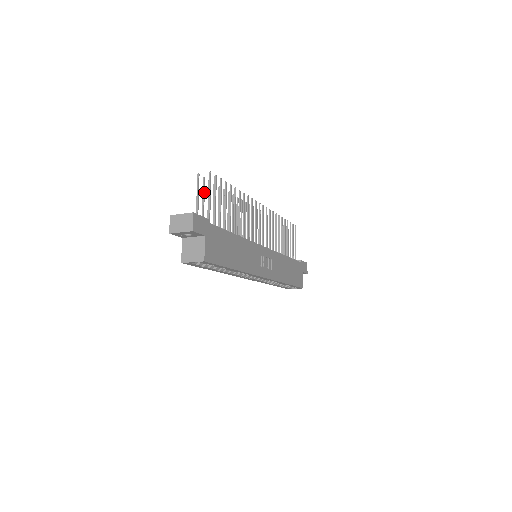
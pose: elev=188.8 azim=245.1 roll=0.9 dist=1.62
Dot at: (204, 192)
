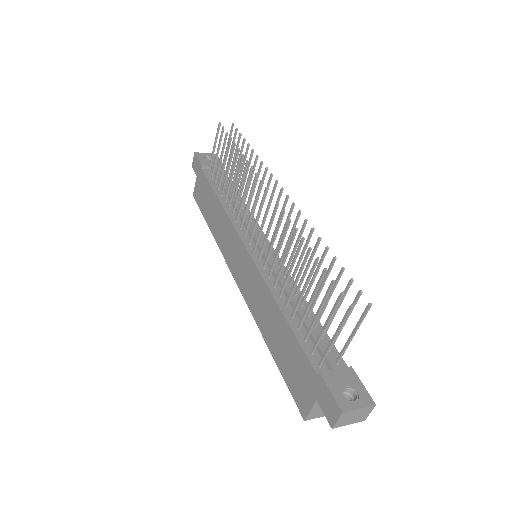
Dot at: (334, 311)
